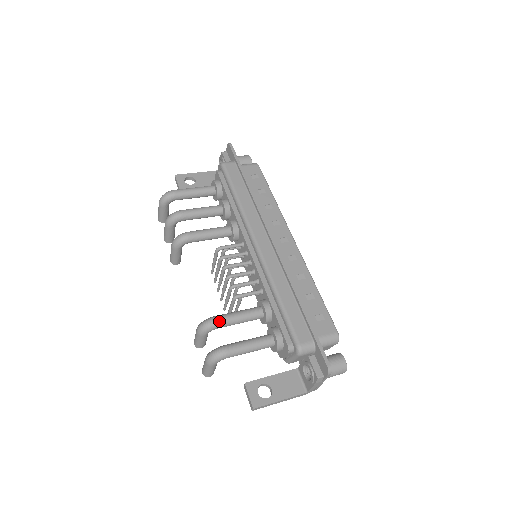
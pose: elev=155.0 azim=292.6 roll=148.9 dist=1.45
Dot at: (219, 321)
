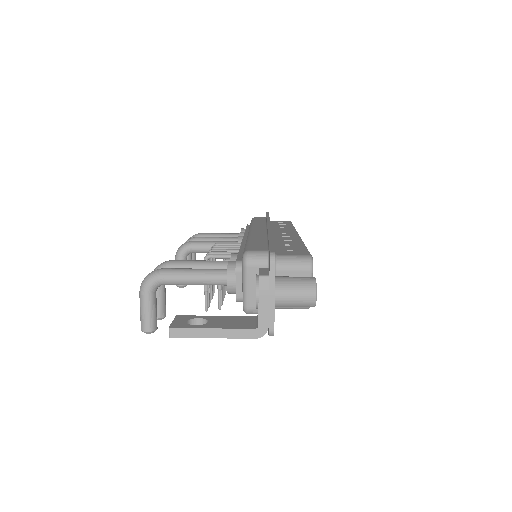
Dot at: (173, 261)
